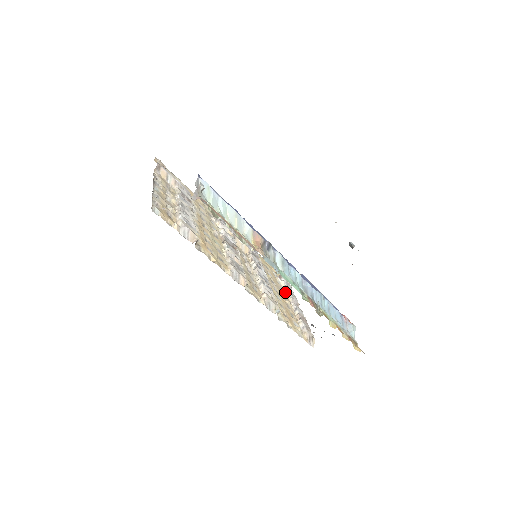
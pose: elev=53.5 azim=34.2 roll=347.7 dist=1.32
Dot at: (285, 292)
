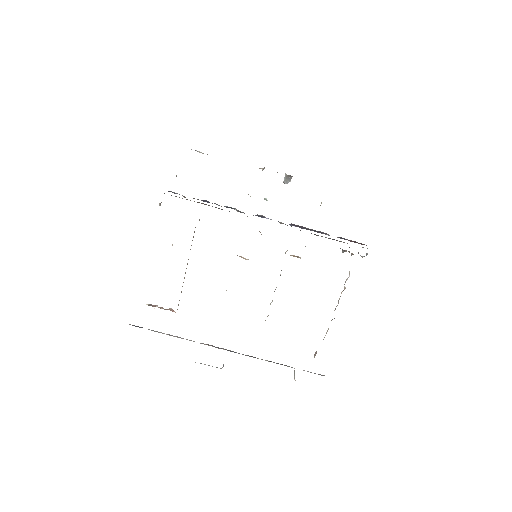
Dot at: (326, 332)
